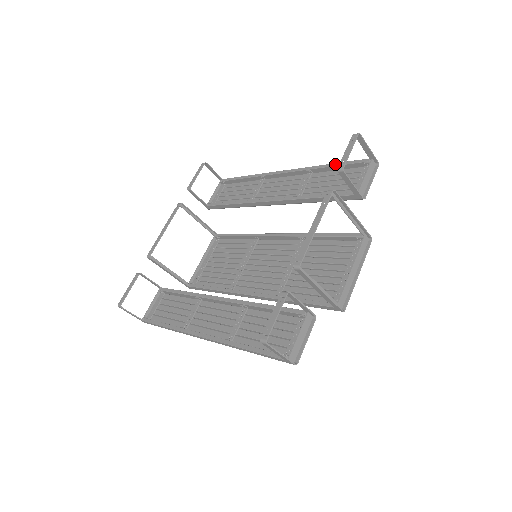
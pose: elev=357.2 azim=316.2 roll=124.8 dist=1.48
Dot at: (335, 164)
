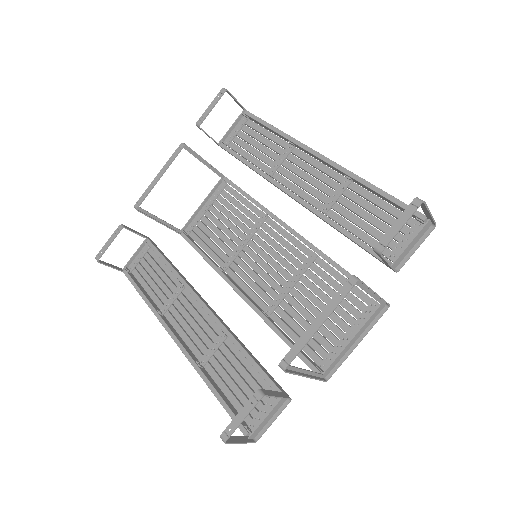
Dot at: (383, 193)
